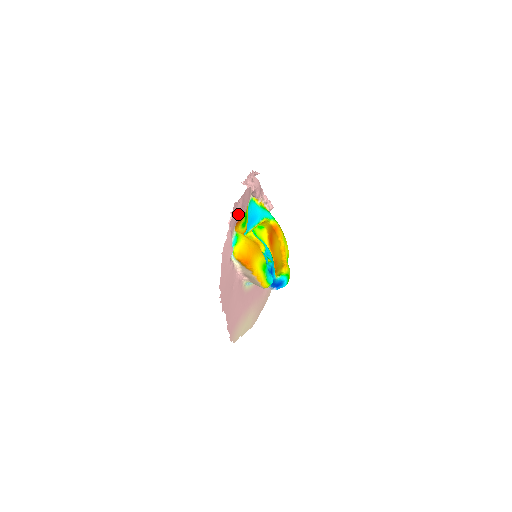
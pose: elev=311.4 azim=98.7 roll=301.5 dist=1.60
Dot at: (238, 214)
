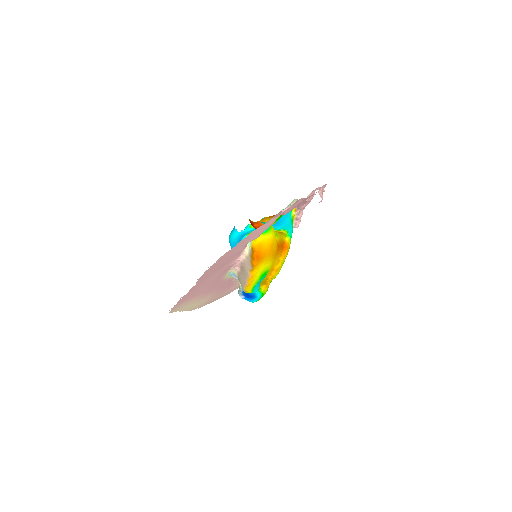
Dot at: (289, 210)
